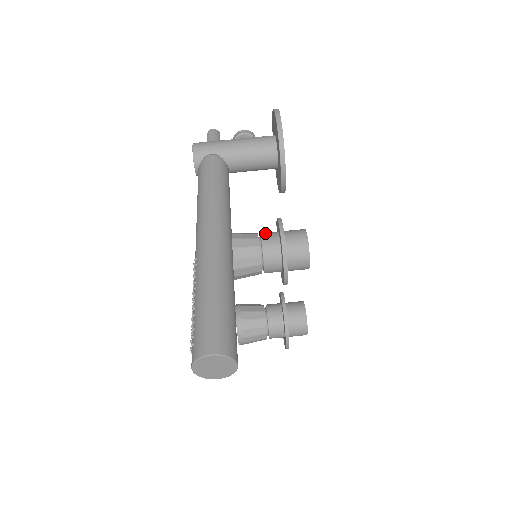
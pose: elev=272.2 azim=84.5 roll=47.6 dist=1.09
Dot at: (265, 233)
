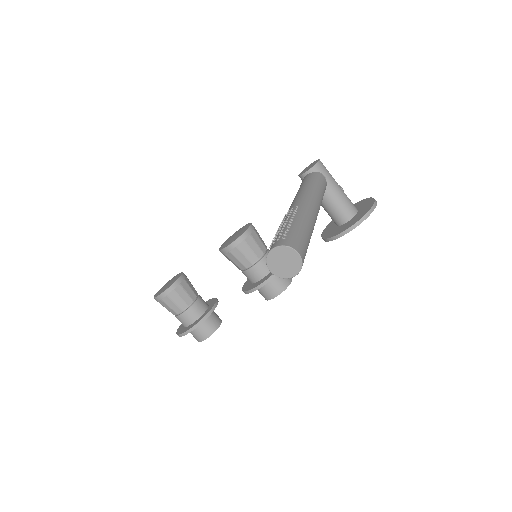
Dot at: occluded
